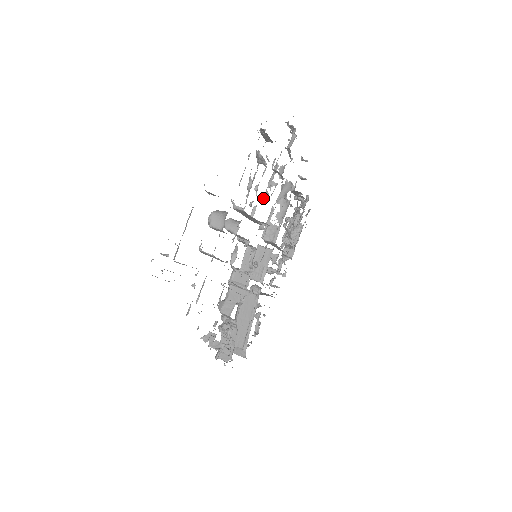
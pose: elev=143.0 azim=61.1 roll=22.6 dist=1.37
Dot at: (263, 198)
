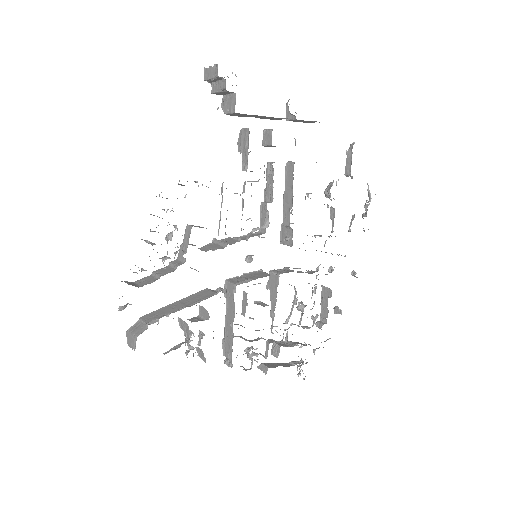
Dot at: occluded
